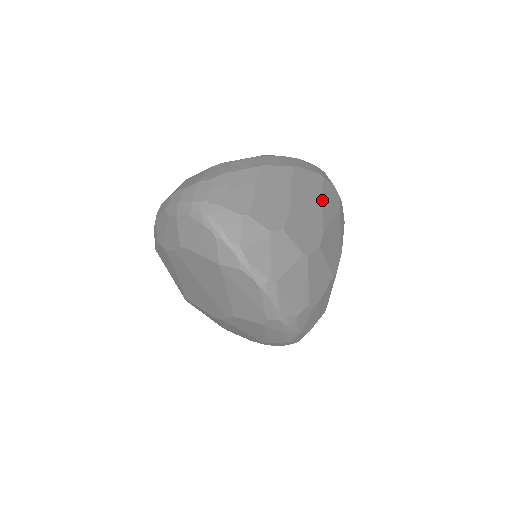
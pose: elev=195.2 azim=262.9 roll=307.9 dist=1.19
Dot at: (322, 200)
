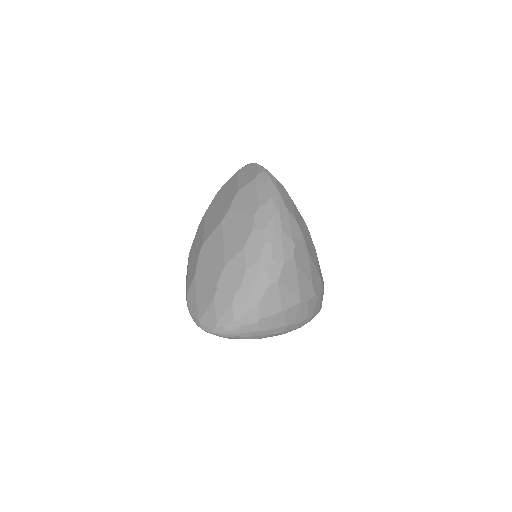
Dot at: occluded
